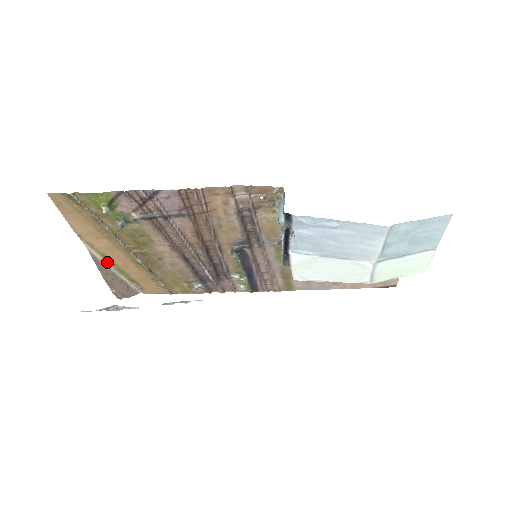
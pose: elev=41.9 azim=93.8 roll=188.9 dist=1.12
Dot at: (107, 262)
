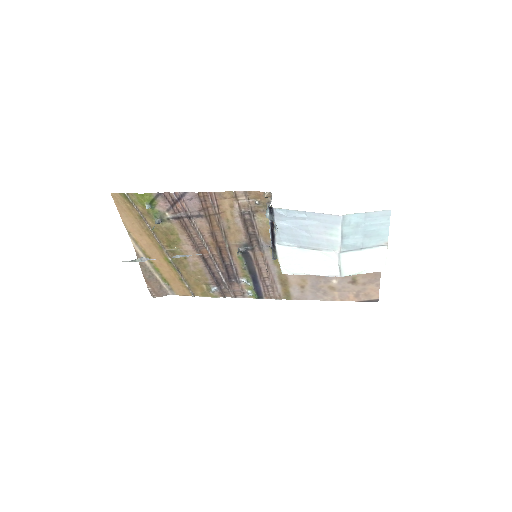
Dot at: (147, 260)
